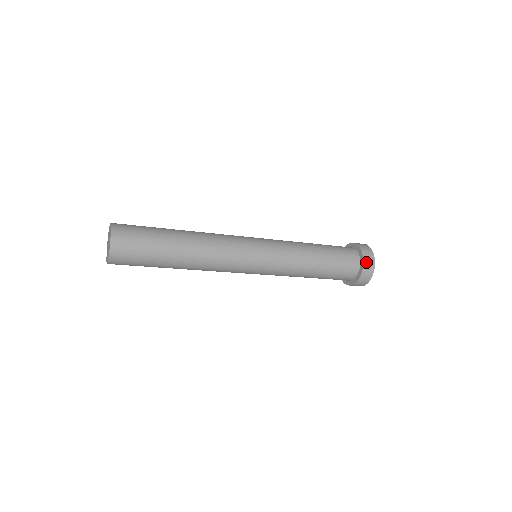
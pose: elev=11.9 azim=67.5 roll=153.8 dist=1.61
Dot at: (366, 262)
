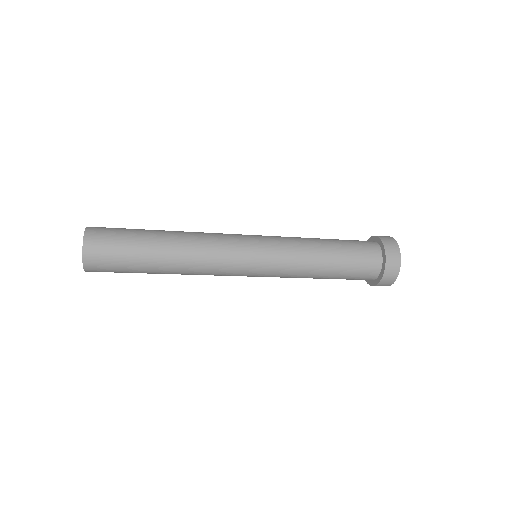
Dot at: (388, 247)
